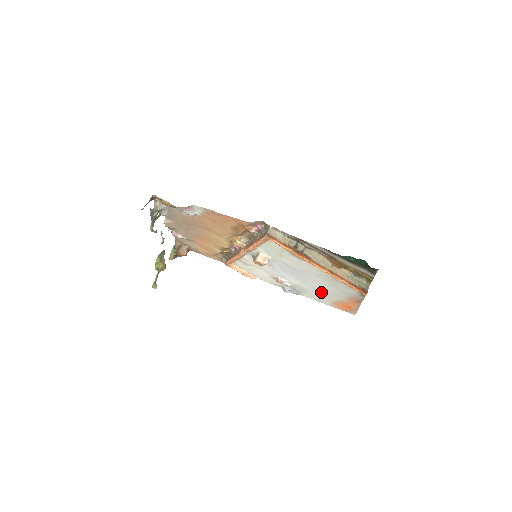
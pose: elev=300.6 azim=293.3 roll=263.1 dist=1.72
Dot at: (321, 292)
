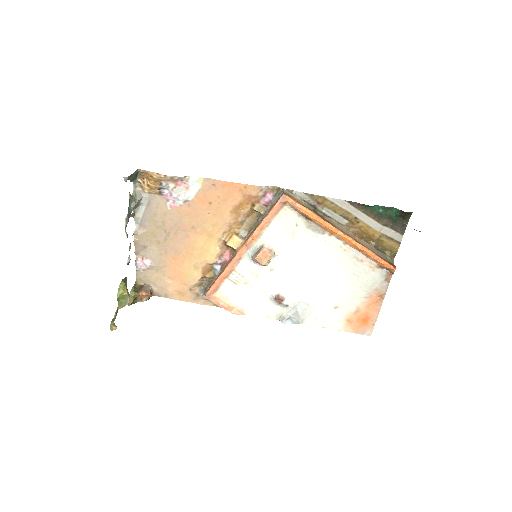
Dot at: (333, 301)
